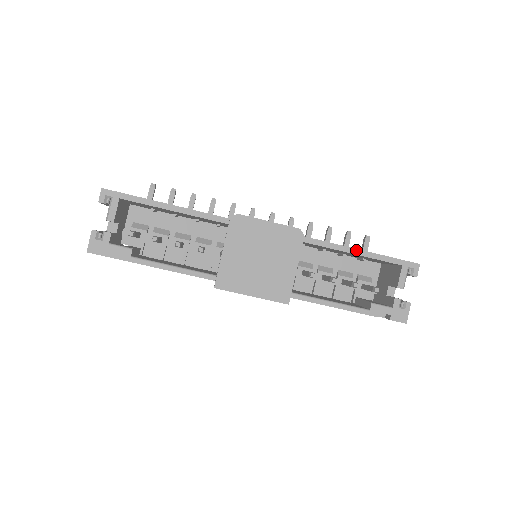
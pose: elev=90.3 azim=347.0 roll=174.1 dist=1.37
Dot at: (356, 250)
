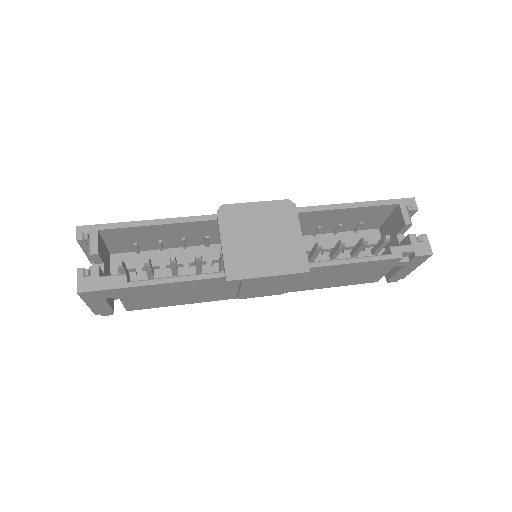
Dot at: (350, 204)
